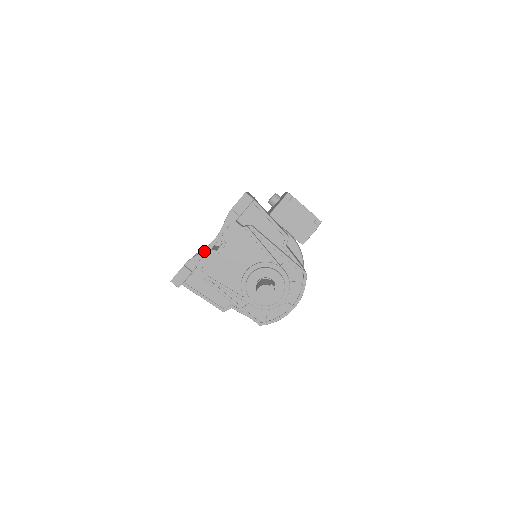
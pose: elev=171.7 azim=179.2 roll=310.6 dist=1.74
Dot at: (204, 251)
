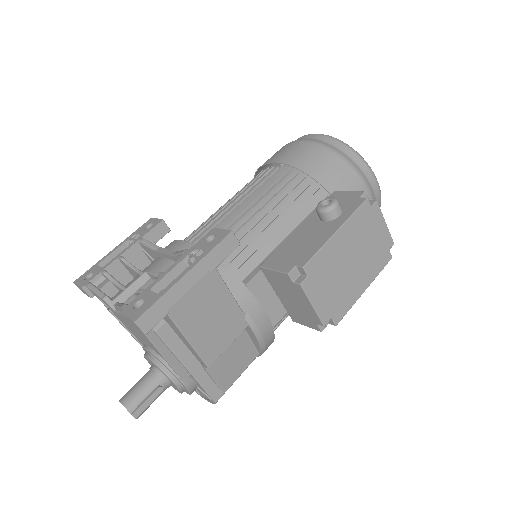
Dot at: (102, 298)
